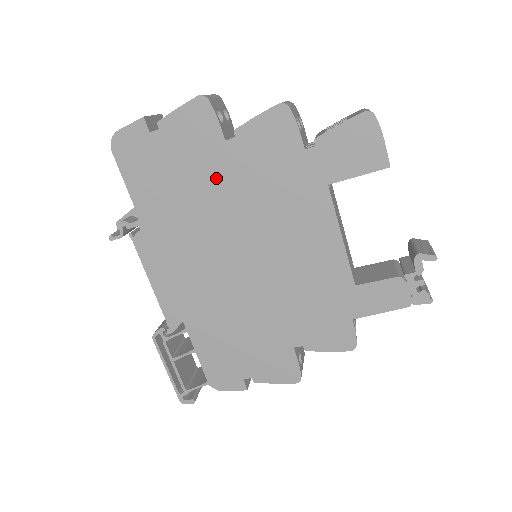
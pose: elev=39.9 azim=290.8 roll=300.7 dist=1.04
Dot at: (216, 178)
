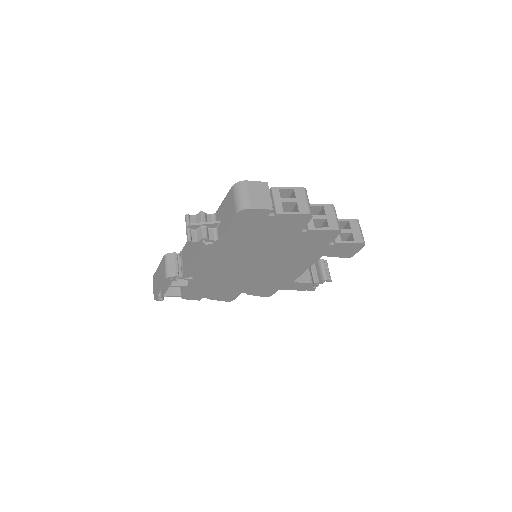
Dot at: (279, 240)
